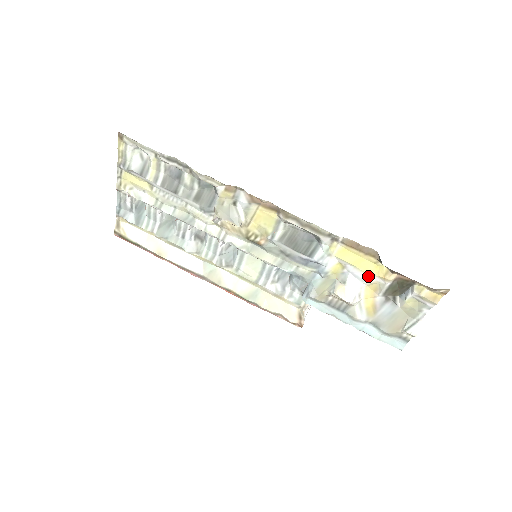
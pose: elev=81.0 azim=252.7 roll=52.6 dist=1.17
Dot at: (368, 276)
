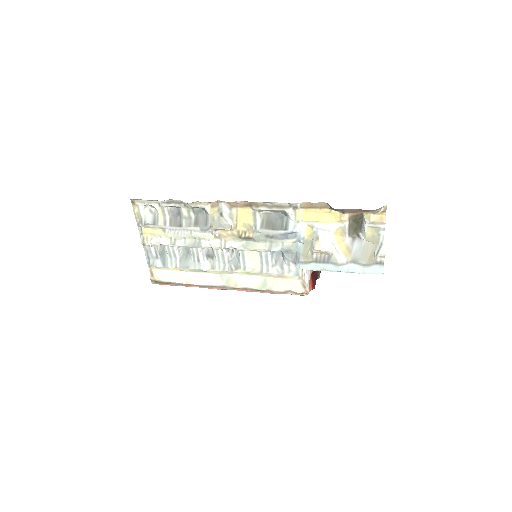
Dot at: (330, 225)
